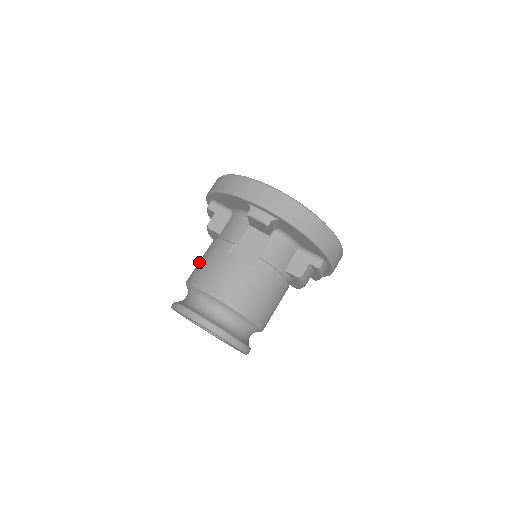
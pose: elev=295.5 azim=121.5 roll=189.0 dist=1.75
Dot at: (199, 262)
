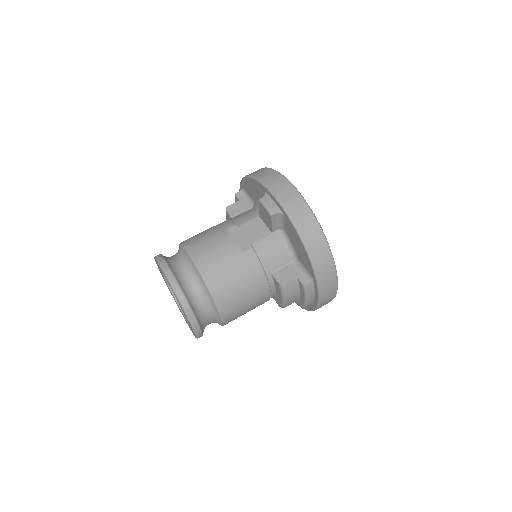
Dot at: occluded
